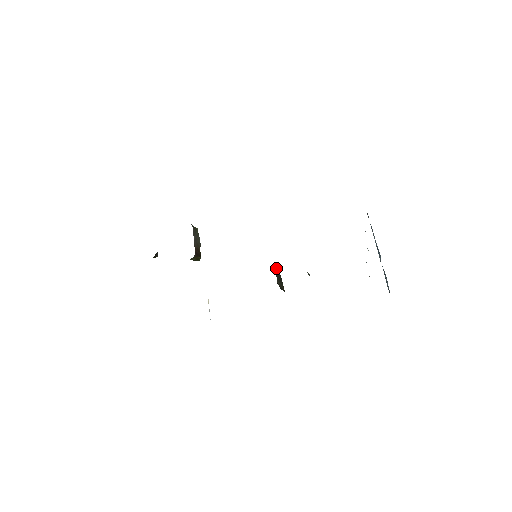
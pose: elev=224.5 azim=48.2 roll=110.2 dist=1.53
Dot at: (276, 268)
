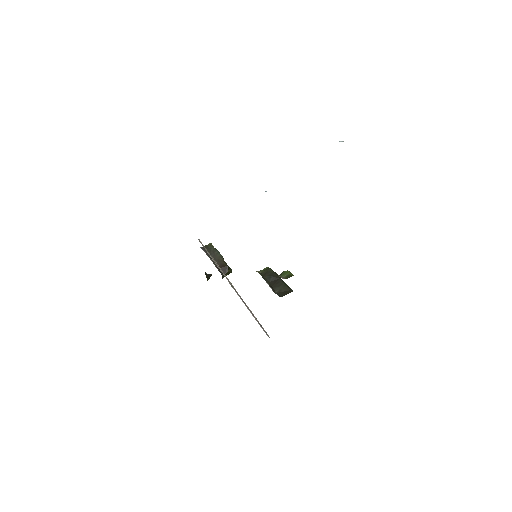
Dot at: (267, 275)
